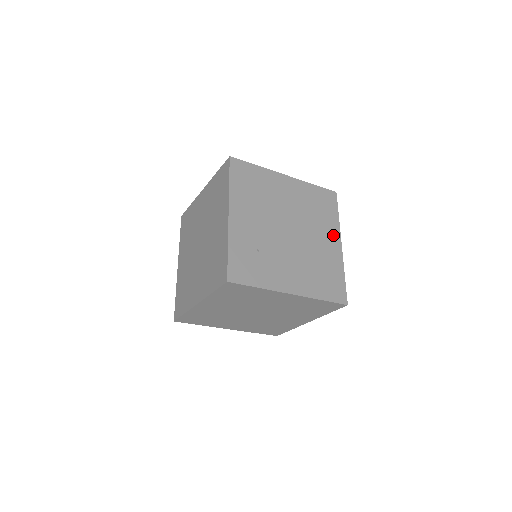
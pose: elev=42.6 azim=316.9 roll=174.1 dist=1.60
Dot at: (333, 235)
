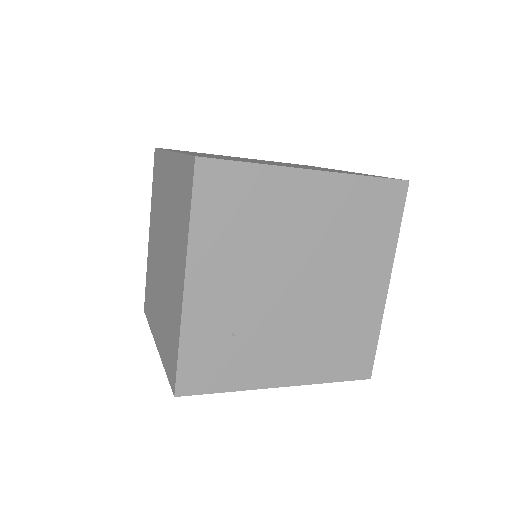
Dot at: (378, 271)
